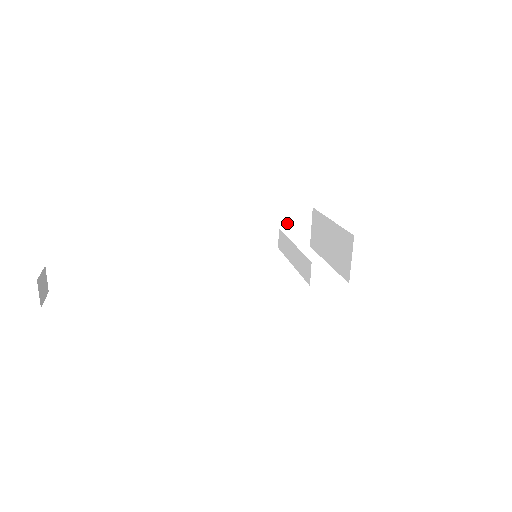
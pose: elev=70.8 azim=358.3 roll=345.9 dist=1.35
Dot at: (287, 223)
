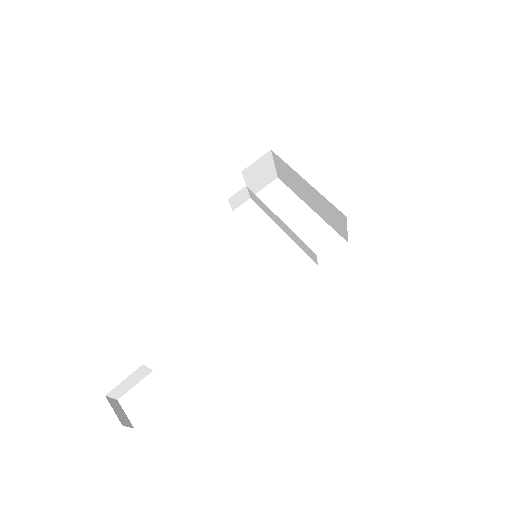
Dot at: (252, 177)
